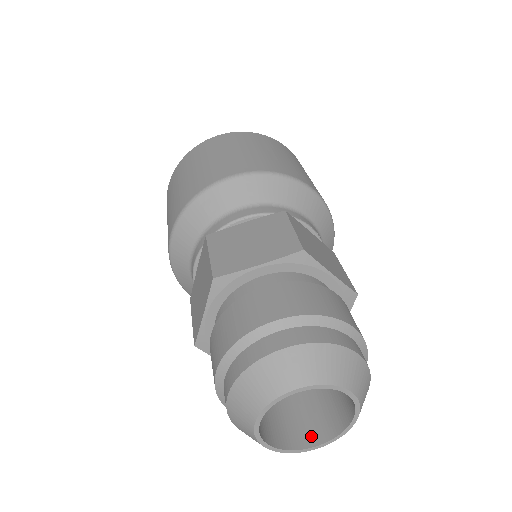
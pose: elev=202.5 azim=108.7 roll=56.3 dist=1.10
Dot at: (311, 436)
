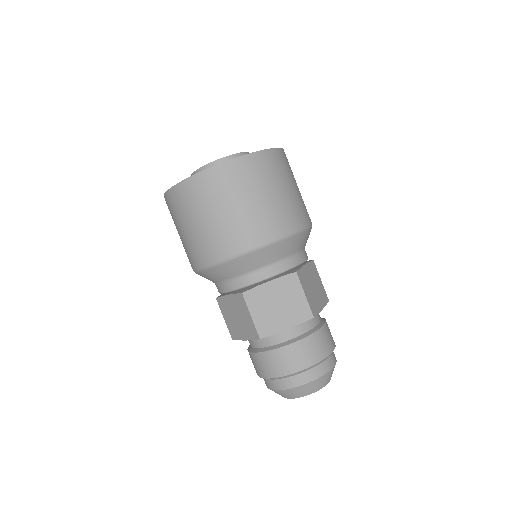
Dot at: occluded
